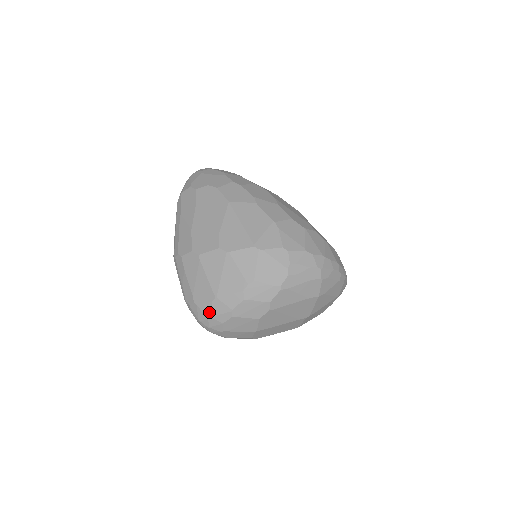
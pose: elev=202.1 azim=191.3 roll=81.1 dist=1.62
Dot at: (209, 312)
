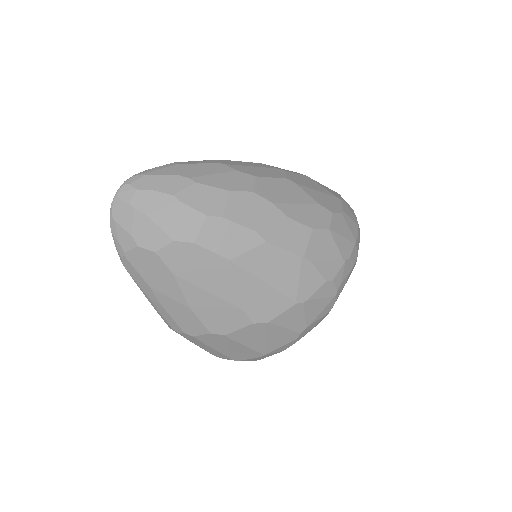
Dot at: (256, 360)
